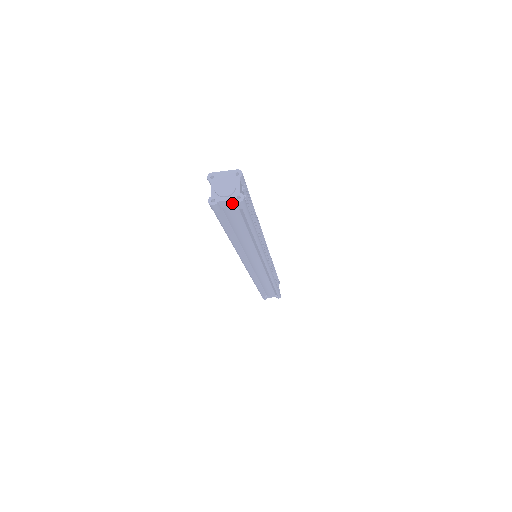
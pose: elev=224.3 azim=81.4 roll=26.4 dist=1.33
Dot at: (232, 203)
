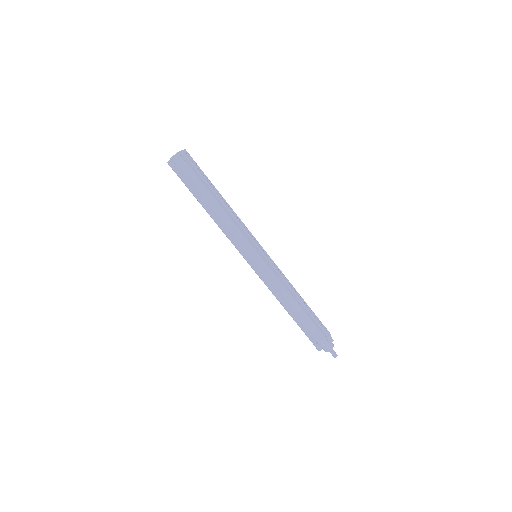
Dot at: (180, 158)
